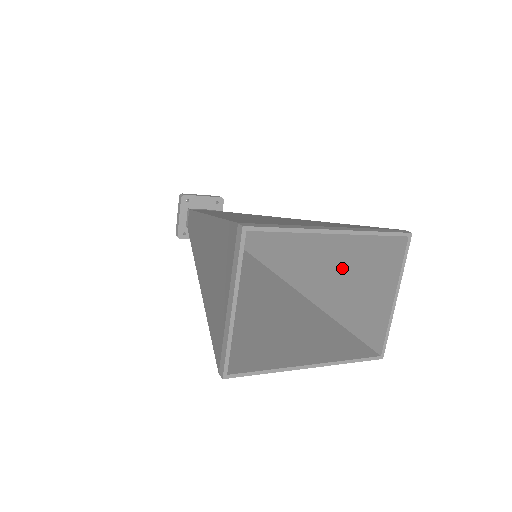
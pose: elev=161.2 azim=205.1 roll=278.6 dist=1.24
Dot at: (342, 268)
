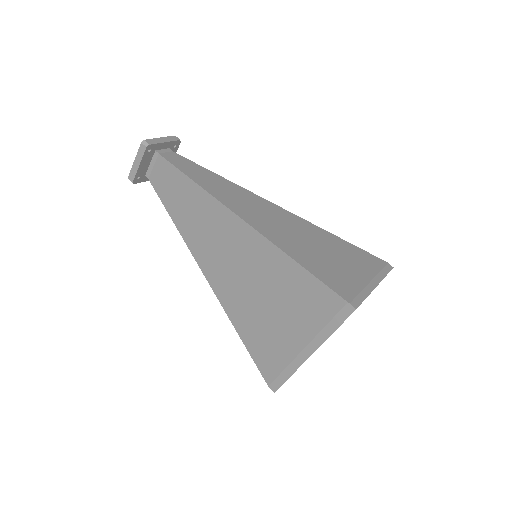
Dot at: occluded
